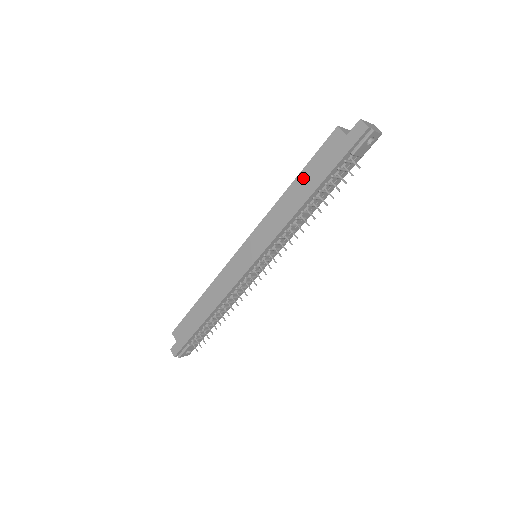
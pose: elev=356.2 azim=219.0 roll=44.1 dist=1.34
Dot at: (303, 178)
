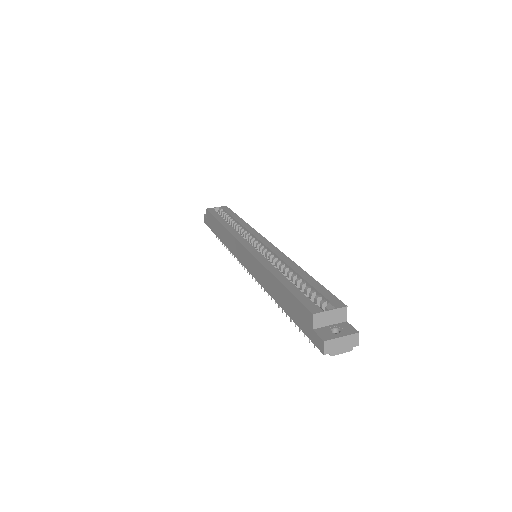
Dot at: (282, 291)
